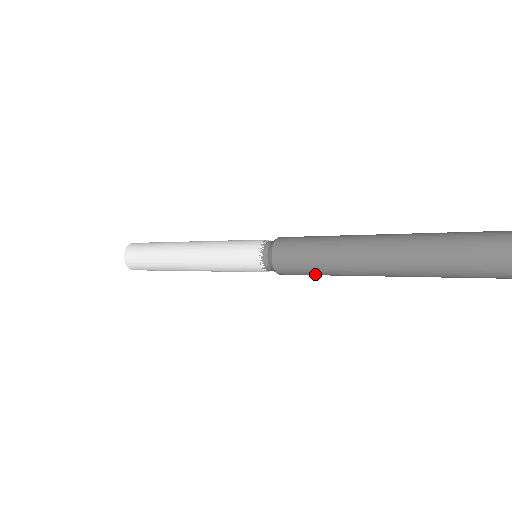
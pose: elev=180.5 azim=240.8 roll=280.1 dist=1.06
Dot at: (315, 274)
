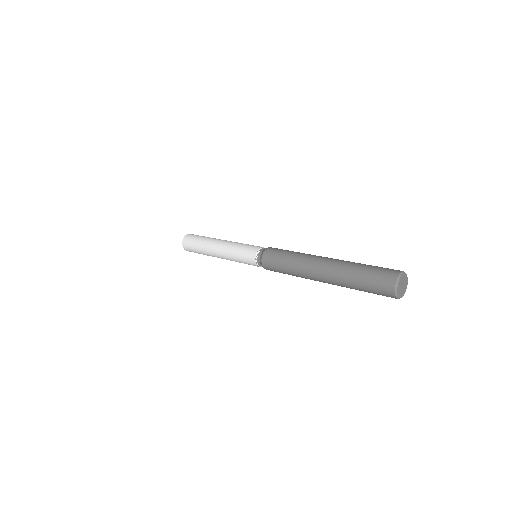
Dot at: (283, 272)
